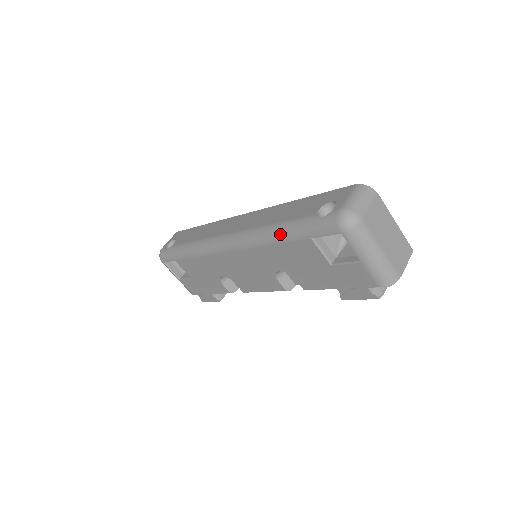
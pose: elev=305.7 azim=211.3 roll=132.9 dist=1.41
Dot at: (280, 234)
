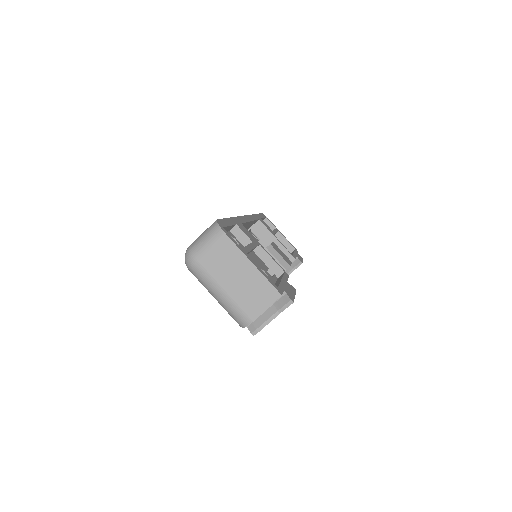
Dot at: occluded
